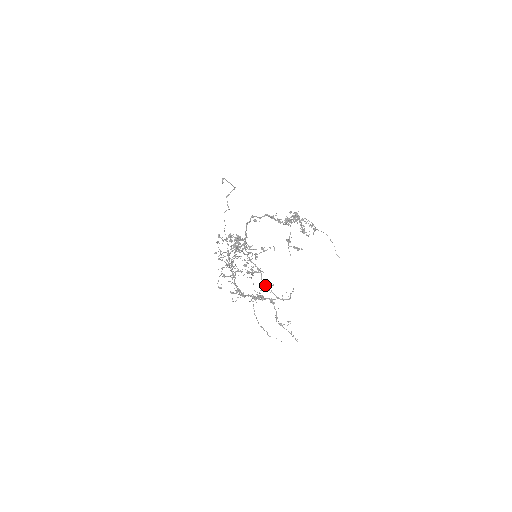
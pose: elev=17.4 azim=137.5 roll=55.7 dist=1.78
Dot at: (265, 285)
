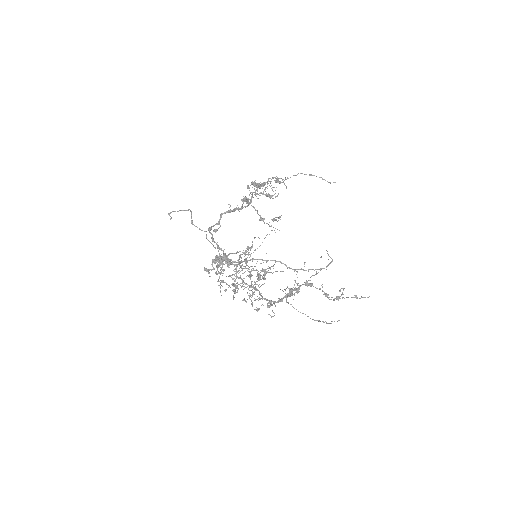
Dot at: occluded
